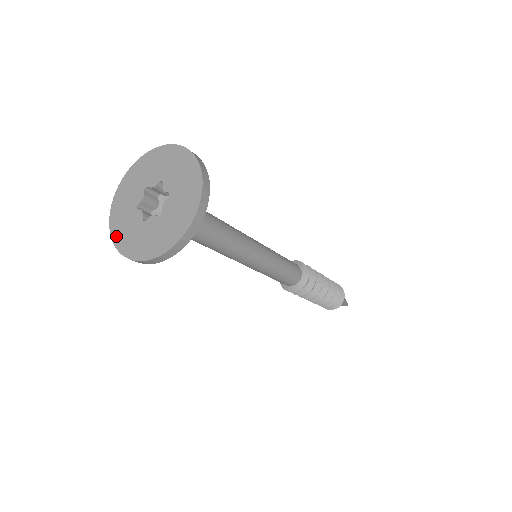
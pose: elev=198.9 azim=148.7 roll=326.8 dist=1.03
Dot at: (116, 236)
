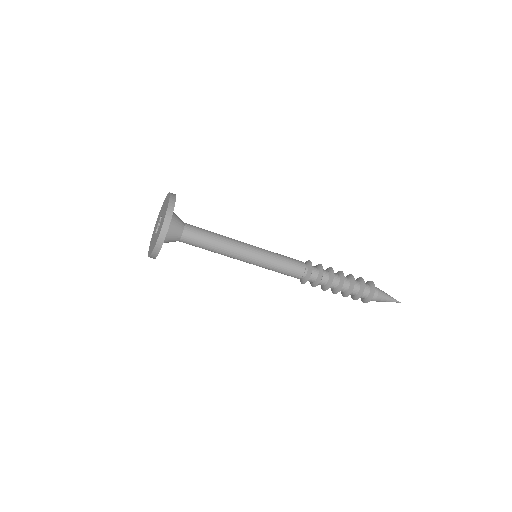
Dot at: (152, 235)
